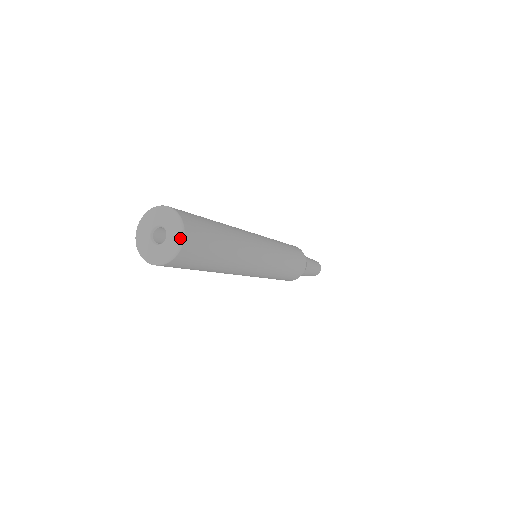
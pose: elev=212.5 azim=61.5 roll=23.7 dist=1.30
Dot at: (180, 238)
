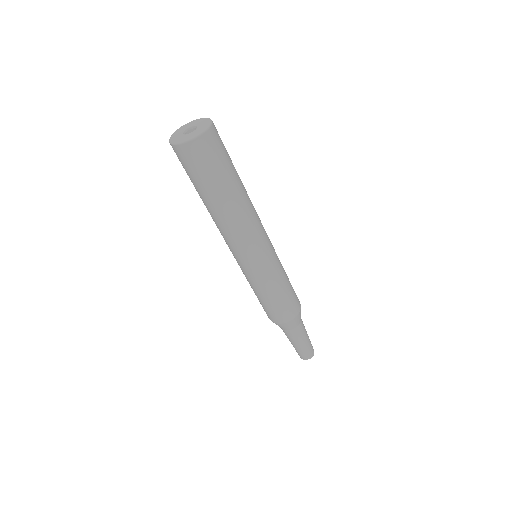
Dot at: (206, 128)
